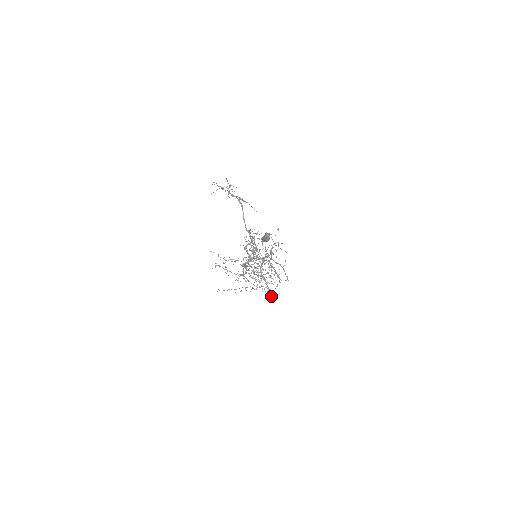
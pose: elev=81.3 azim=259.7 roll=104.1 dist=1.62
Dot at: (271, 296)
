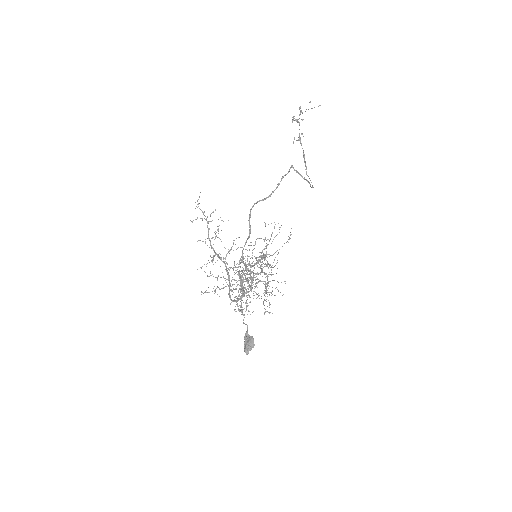
Dot at: occluded
